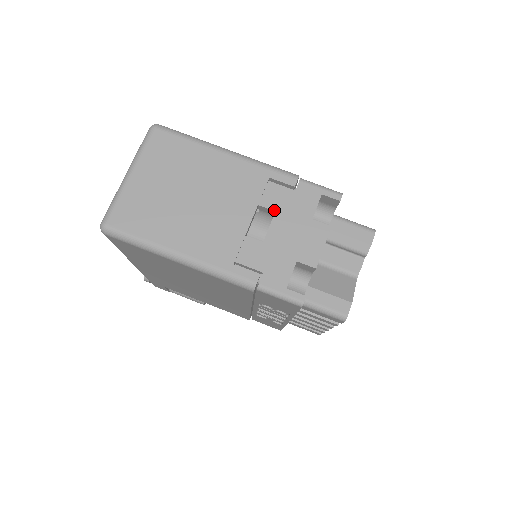
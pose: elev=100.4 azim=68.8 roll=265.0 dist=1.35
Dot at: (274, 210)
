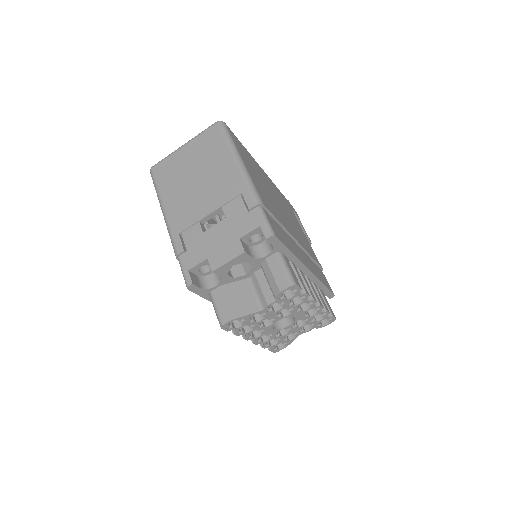
Dot at: (226, 216)
